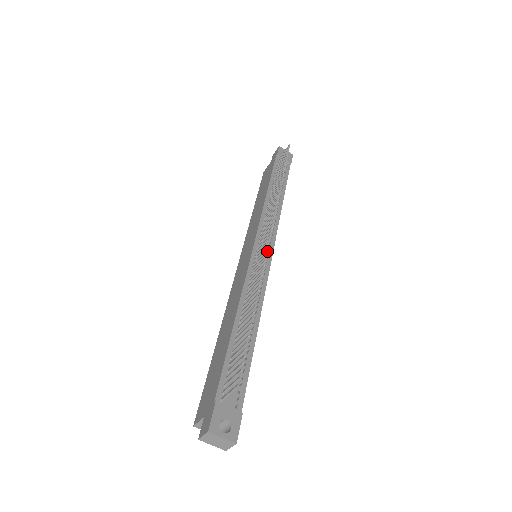
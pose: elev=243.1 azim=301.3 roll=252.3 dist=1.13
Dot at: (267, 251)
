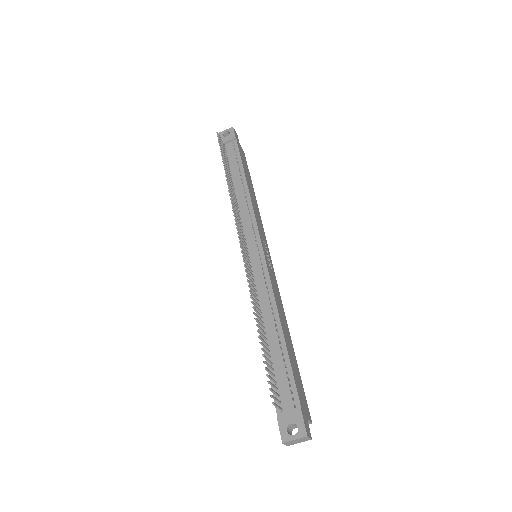
Dot at: (256, 249)
